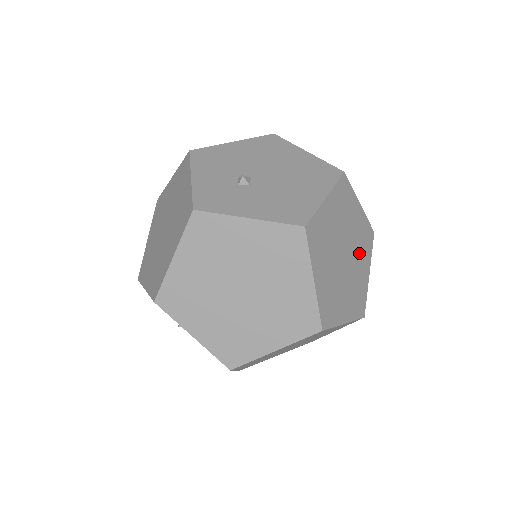
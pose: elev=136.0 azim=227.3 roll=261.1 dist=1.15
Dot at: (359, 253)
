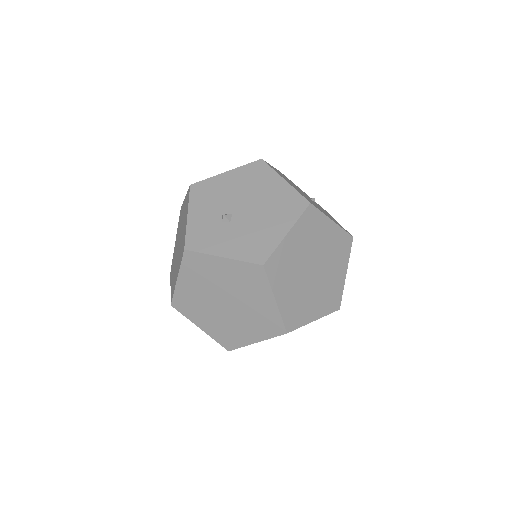
Dot at: (332, 261)
